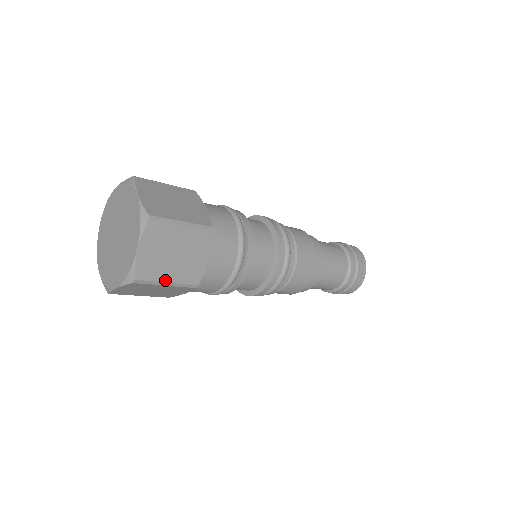
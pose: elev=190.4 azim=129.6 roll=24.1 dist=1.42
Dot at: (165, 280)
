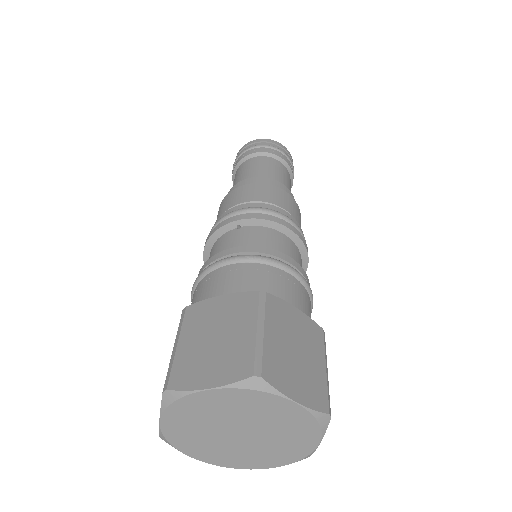
Dot at: occluded
